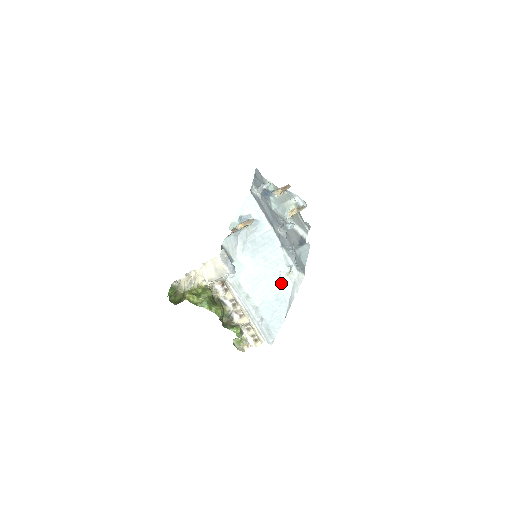
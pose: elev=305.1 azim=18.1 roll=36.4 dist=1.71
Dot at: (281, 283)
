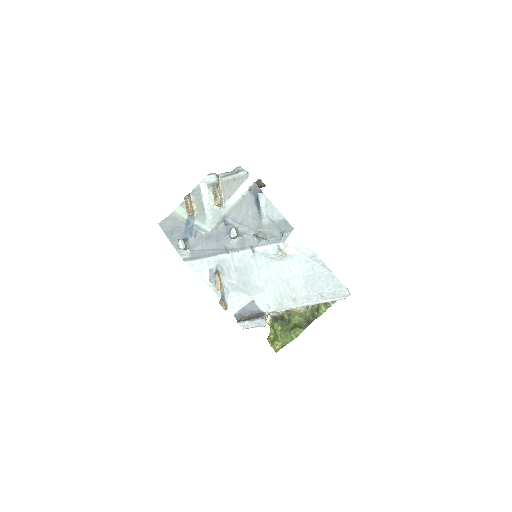
Dot at: (292, 264)
